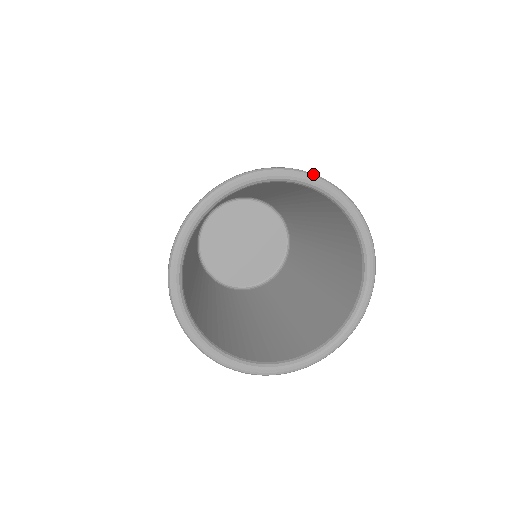
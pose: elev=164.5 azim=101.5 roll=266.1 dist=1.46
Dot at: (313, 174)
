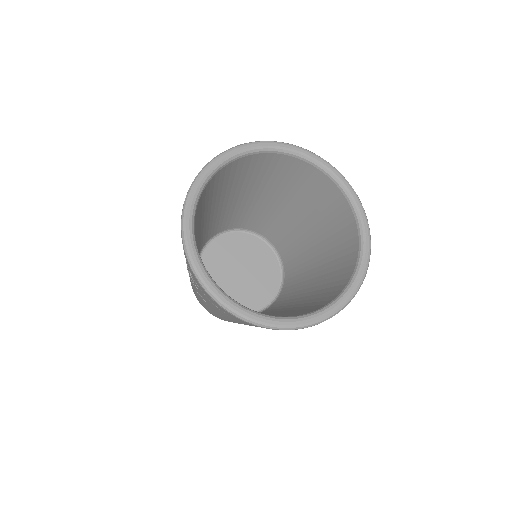
Dot at: (289, 144)
